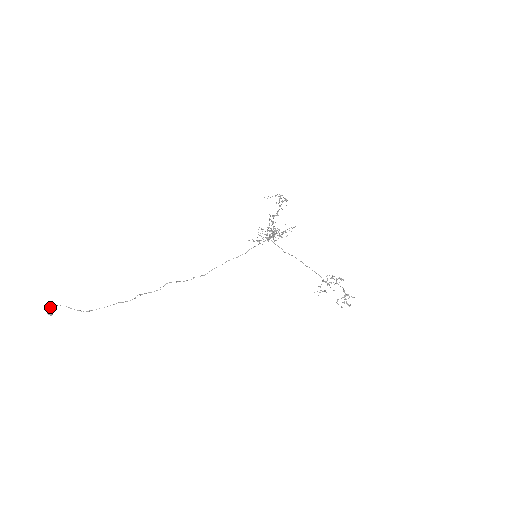
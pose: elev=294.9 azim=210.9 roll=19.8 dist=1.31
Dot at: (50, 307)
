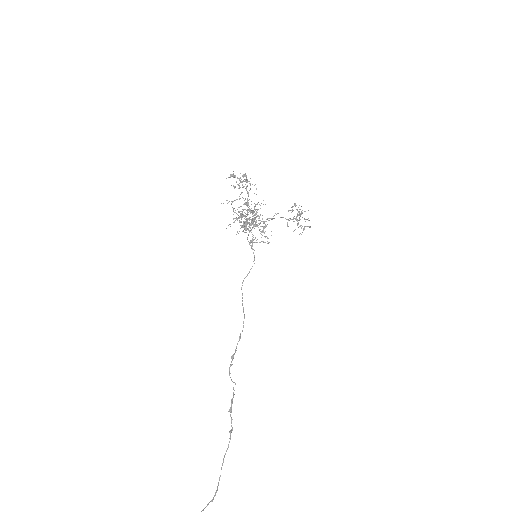
Dot at: out of frame
